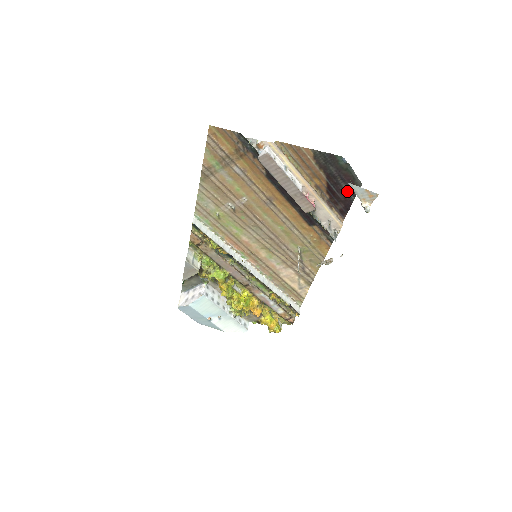
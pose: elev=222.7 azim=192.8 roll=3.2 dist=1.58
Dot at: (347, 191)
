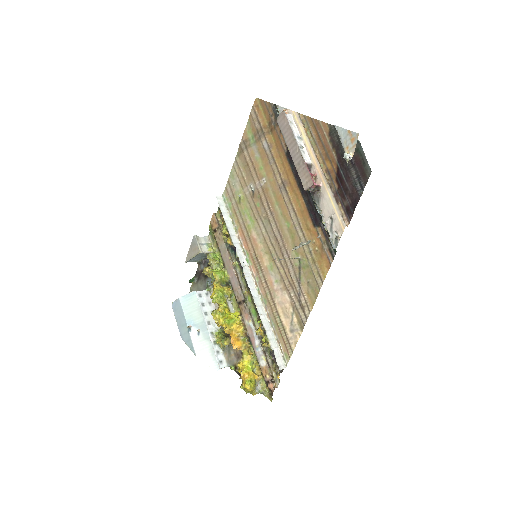
Dot at: (356, 181)
